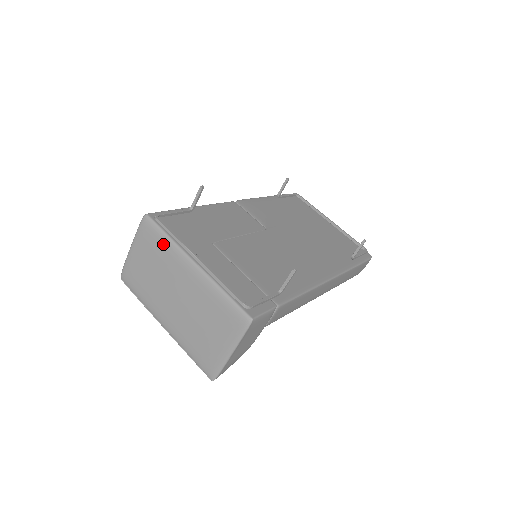
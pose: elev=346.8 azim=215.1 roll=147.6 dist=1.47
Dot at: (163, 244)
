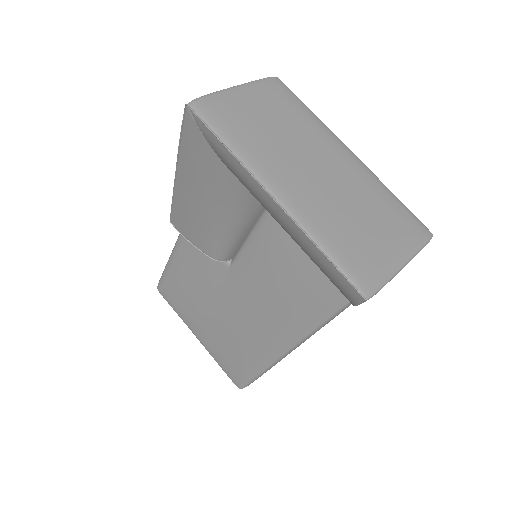
Dot at: (306, 112)
